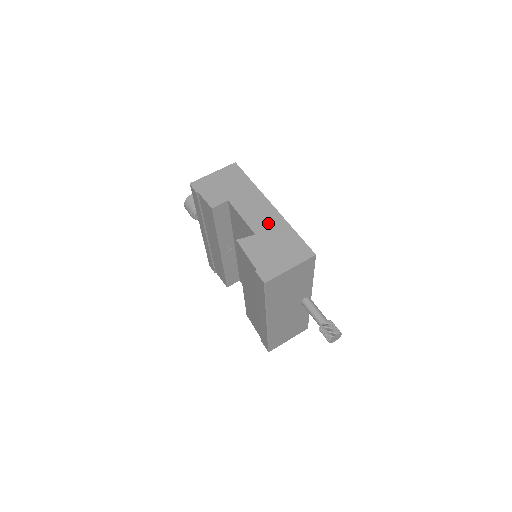
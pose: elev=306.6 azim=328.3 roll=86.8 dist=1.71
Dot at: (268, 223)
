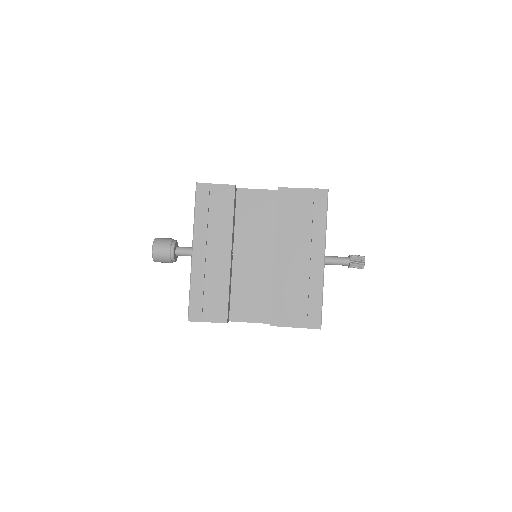
Dot at: occluded
